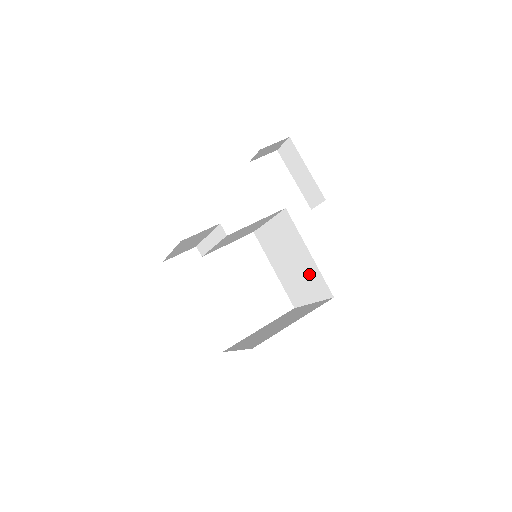
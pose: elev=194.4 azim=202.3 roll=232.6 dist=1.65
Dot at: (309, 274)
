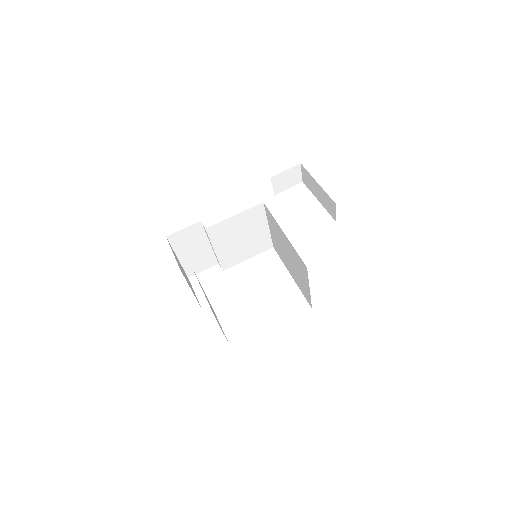
Dot at: (294, 257)
